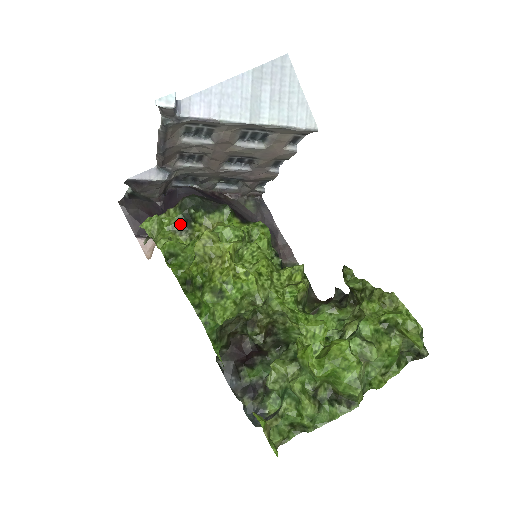
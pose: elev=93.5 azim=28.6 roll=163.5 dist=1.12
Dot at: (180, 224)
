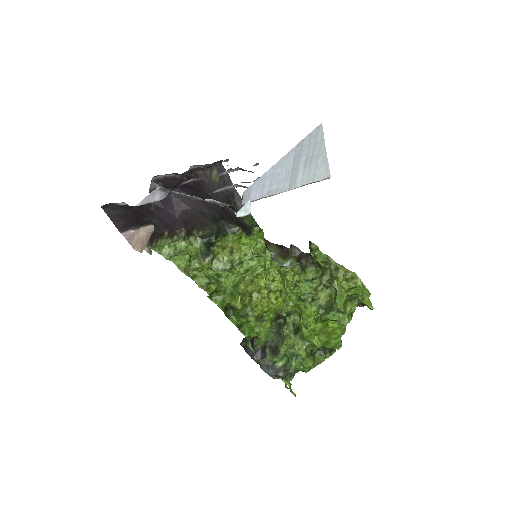
Dot at: (203, 252)
